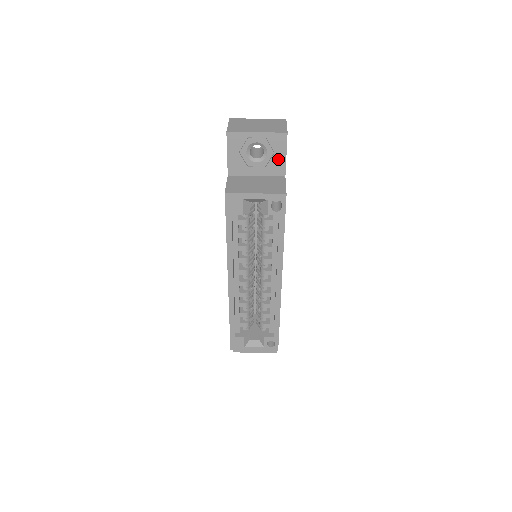
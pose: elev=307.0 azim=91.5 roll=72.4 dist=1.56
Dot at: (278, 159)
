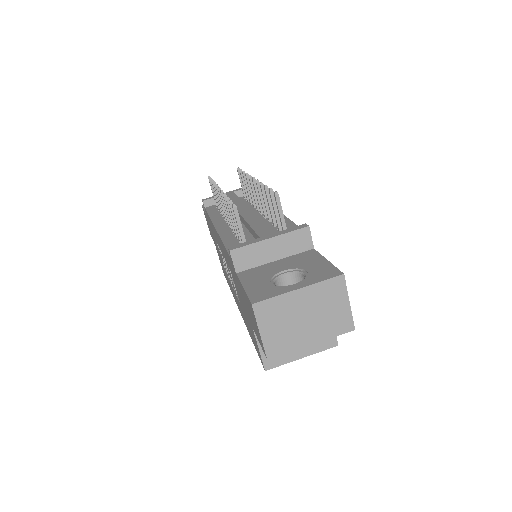
Dot at: occluded
